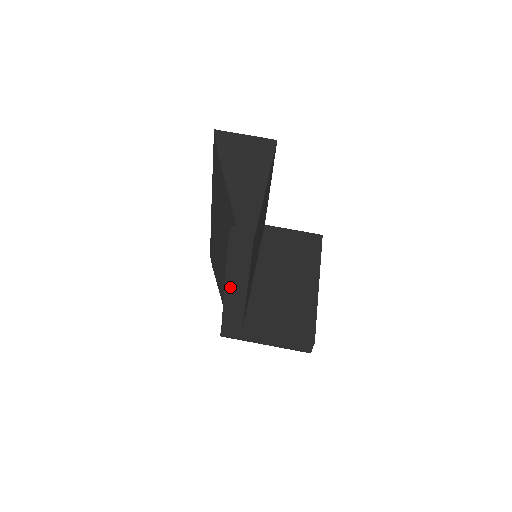
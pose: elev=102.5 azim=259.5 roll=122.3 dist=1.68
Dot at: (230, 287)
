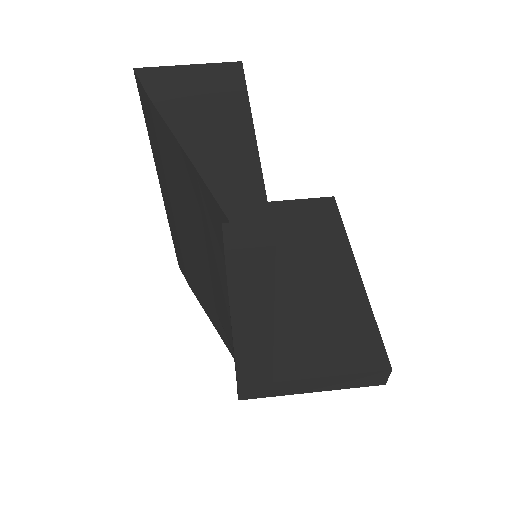
Dot at: (242, 331)
